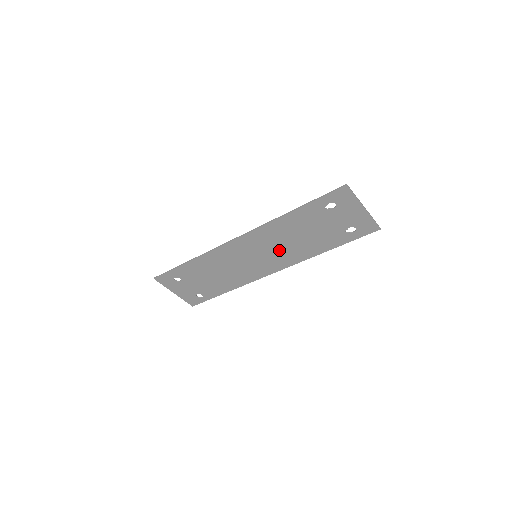
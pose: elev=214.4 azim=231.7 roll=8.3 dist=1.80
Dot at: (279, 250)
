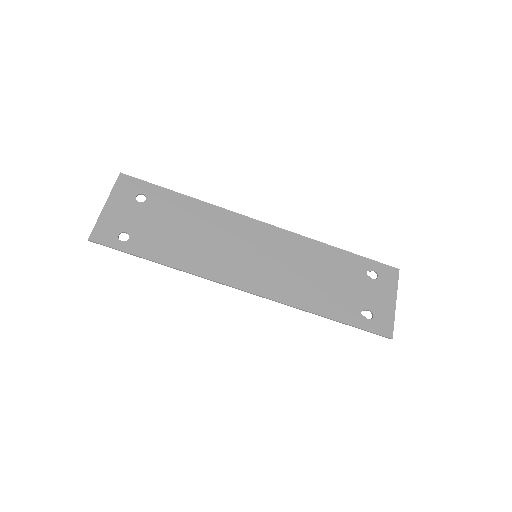
Dot at: (285, 271)
